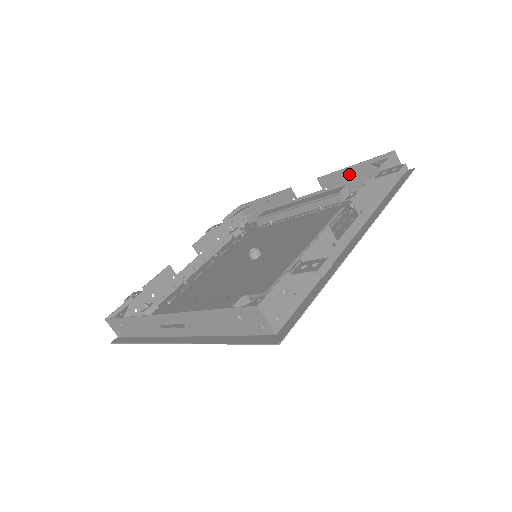
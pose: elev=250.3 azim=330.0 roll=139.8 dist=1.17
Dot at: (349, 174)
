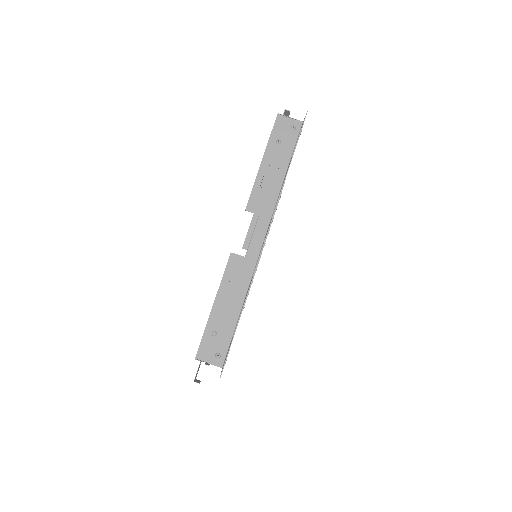
Dot at: occluded
